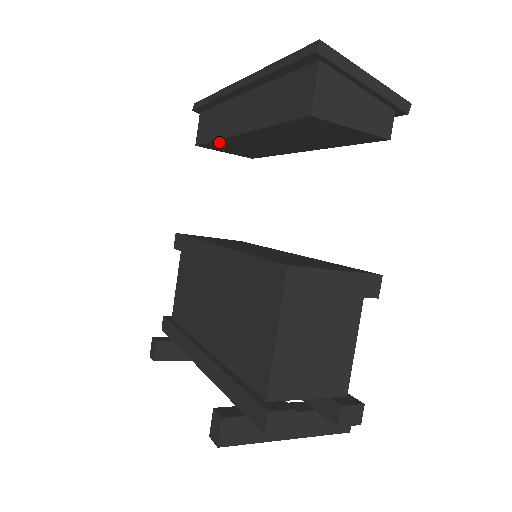
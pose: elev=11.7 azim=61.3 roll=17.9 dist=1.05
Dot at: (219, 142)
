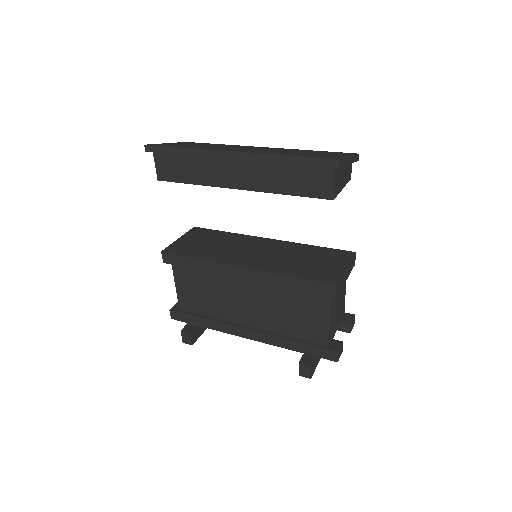
Dot at: (197, 183)
